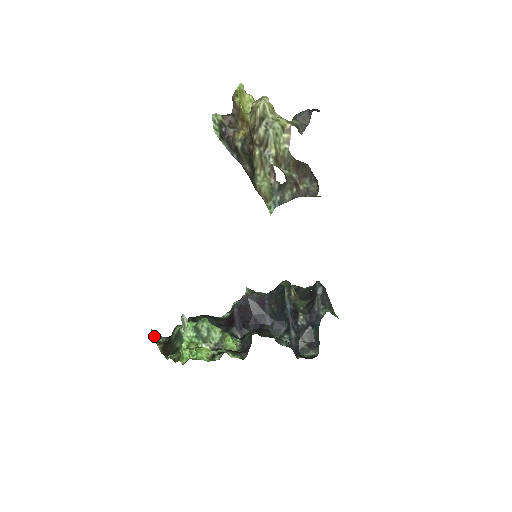
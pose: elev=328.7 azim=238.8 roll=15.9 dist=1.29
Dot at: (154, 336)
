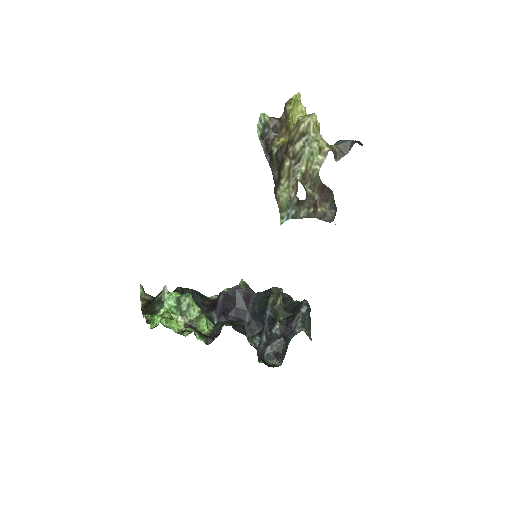
Dot at: (141, 291)
